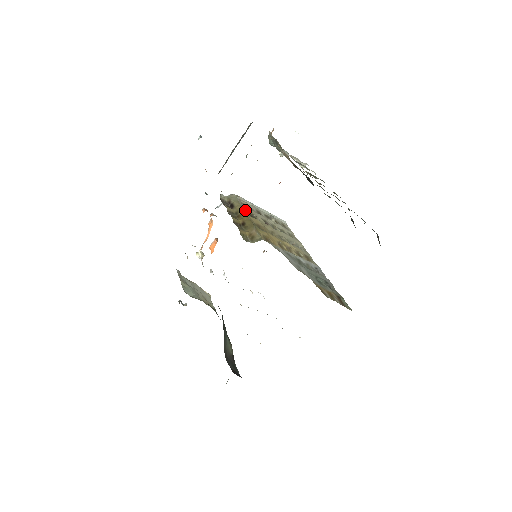
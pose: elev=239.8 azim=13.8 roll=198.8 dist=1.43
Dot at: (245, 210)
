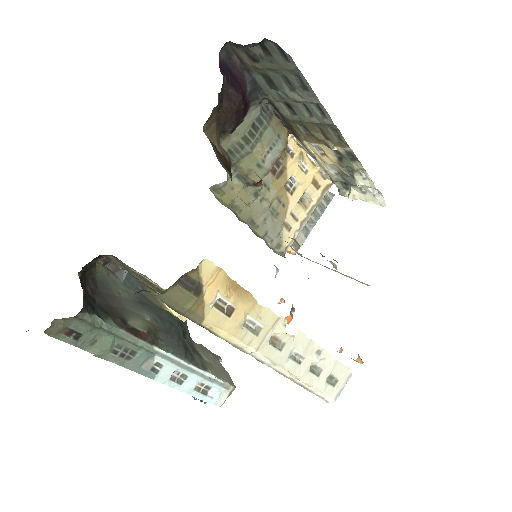
Dot at: occluded
